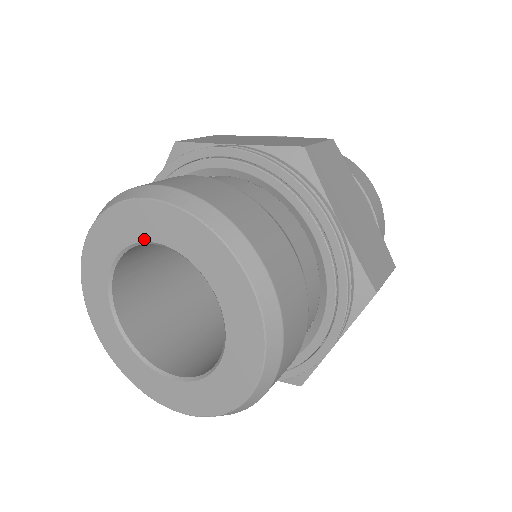
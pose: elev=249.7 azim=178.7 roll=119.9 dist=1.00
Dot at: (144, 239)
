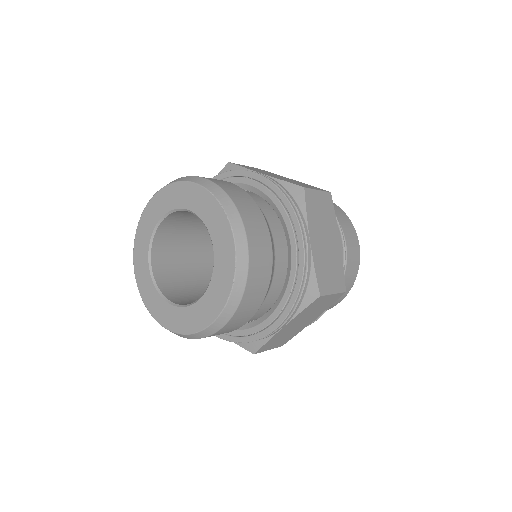
Dot at: (213, 240)
